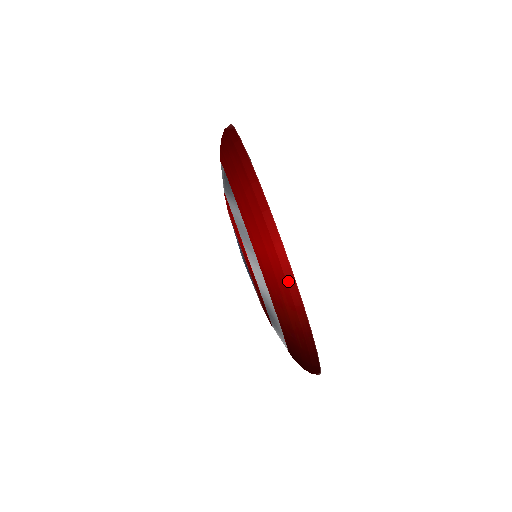
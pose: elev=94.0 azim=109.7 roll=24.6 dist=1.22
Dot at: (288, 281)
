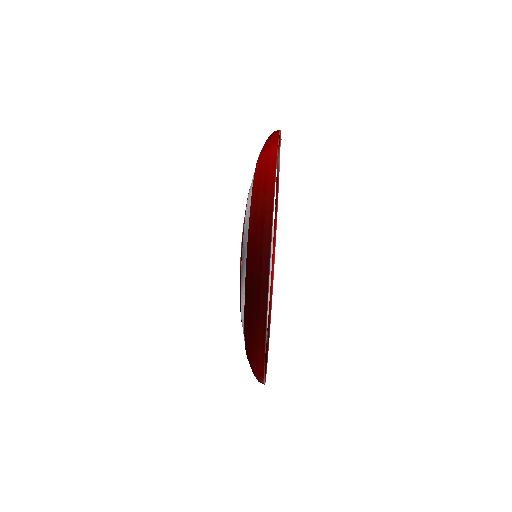
Dot at: (270, 167)
